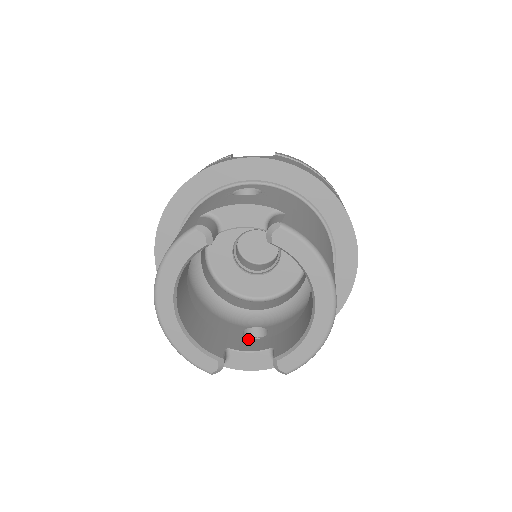
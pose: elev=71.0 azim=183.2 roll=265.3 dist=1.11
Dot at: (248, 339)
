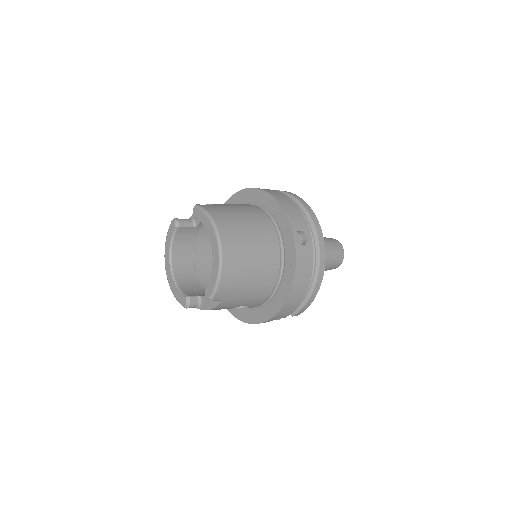
Dot at: occluded
